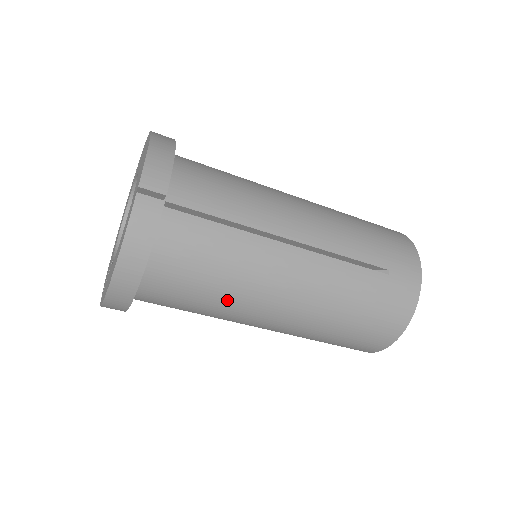
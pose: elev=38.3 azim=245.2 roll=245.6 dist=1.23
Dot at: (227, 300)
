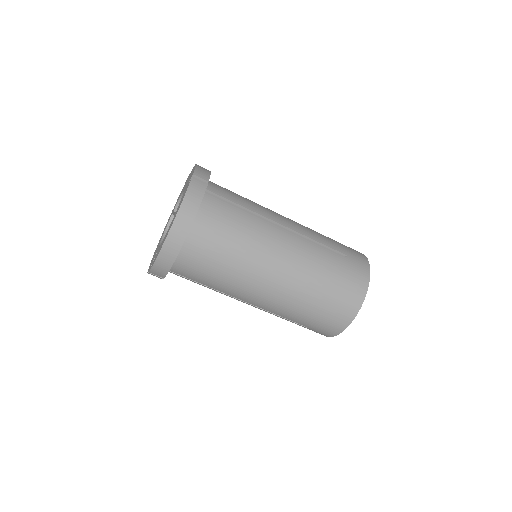
Dot at: (242, 258)
